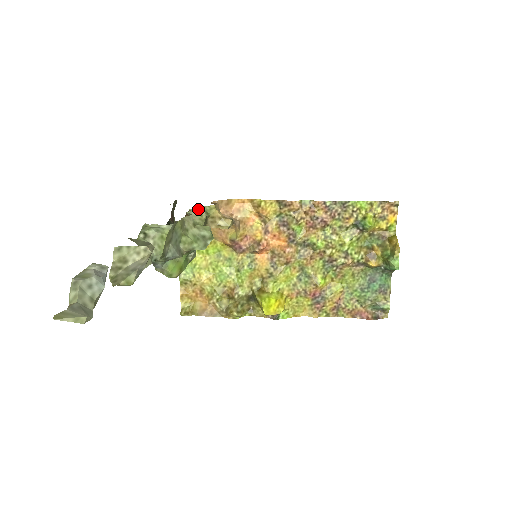
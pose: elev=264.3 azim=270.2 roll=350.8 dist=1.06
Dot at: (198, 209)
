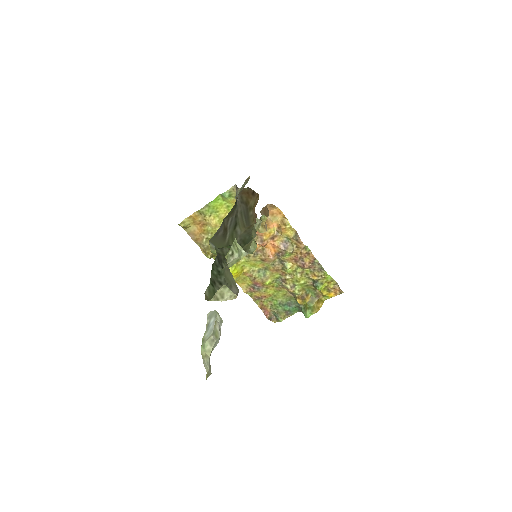
Dot at: (260, 221)
